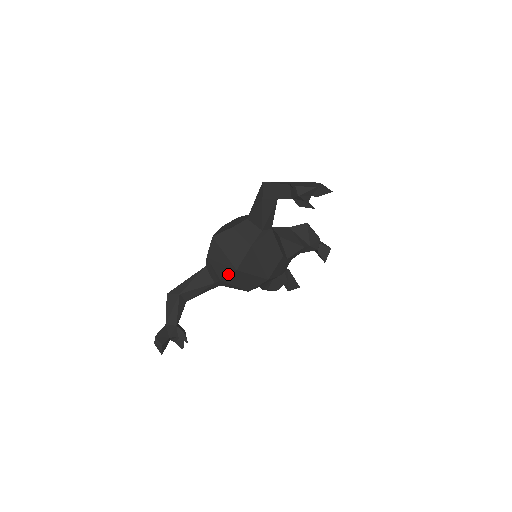
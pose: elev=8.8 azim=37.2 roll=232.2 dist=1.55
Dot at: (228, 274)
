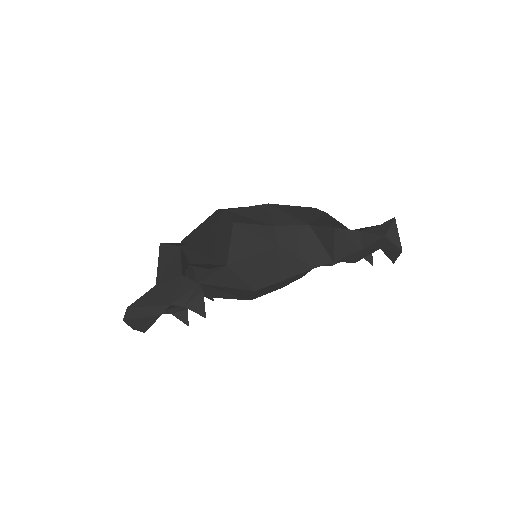
Dot at: occluded
